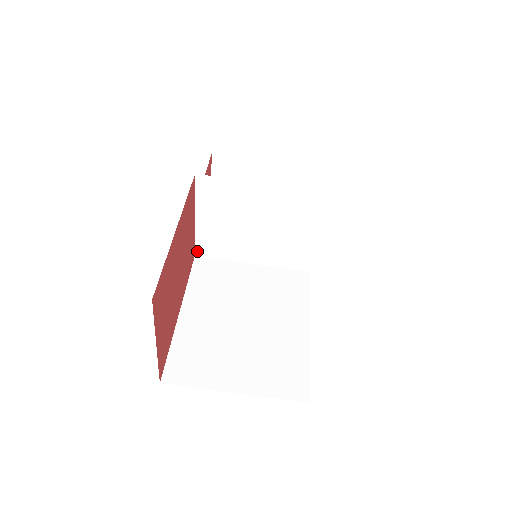
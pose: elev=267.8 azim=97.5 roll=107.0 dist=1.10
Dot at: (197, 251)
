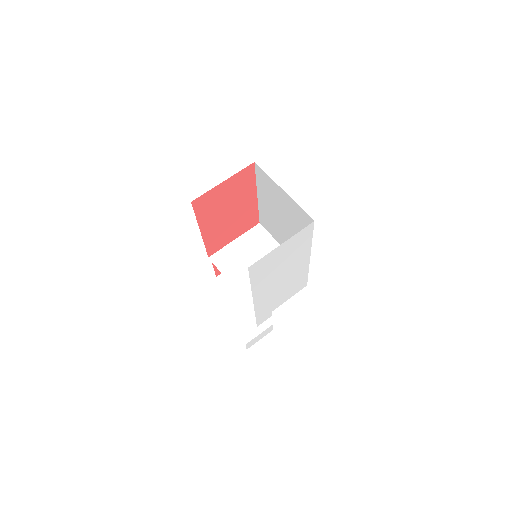
Dot at: (213, 256)
